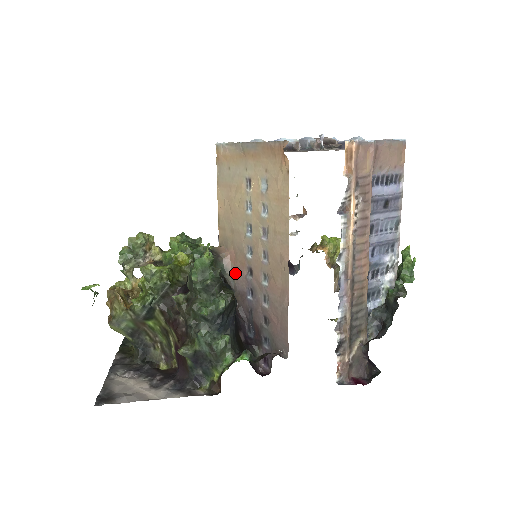
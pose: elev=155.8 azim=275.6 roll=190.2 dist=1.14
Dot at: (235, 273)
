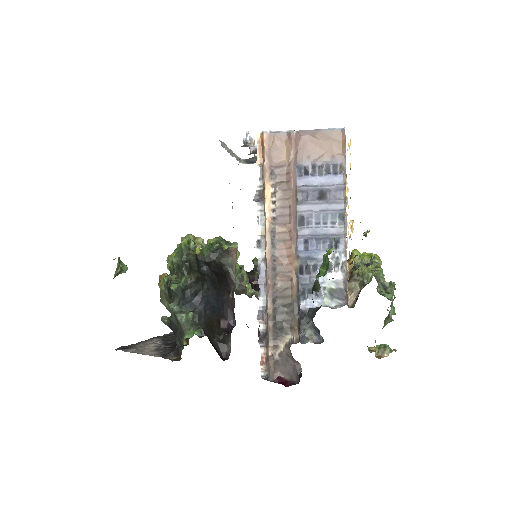
Dot at: (235, 269)
